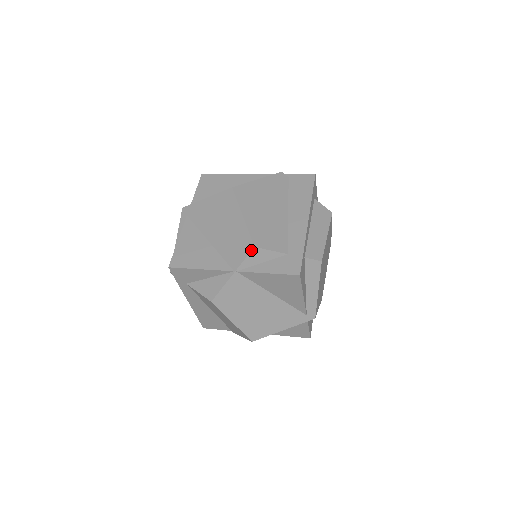
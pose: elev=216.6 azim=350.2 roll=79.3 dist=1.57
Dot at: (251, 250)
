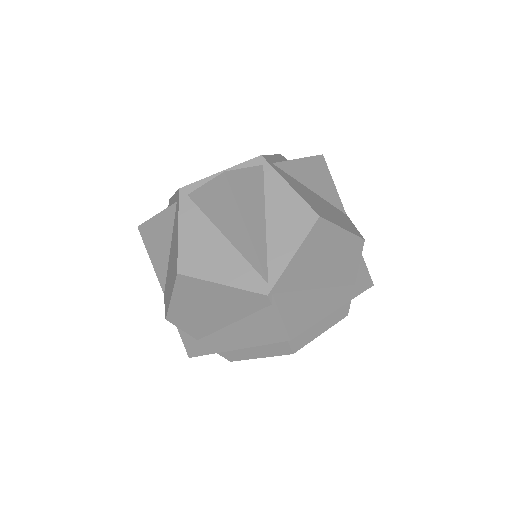
Dot at: (165, 315)
